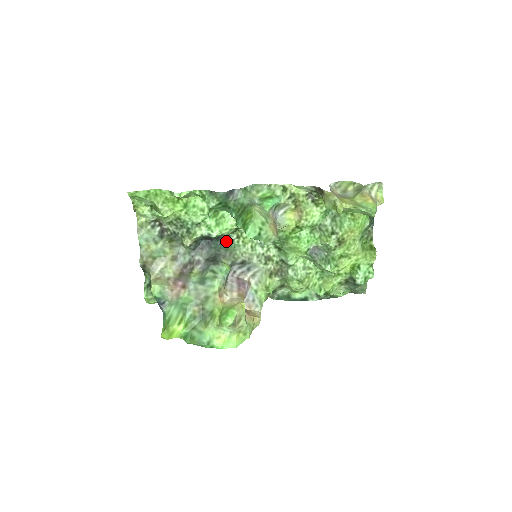
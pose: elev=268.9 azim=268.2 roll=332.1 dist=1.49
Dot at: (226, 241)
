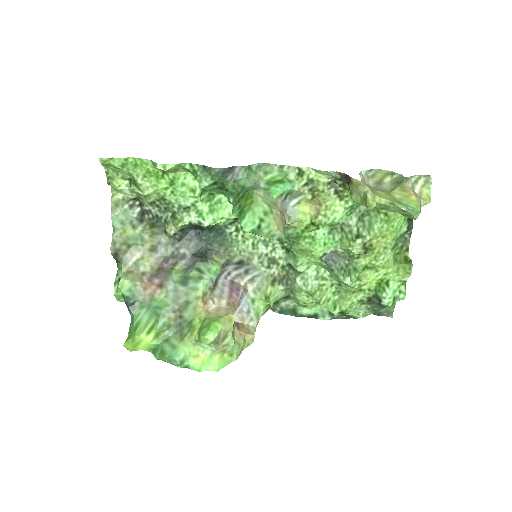
Dot at: (221, 233)
